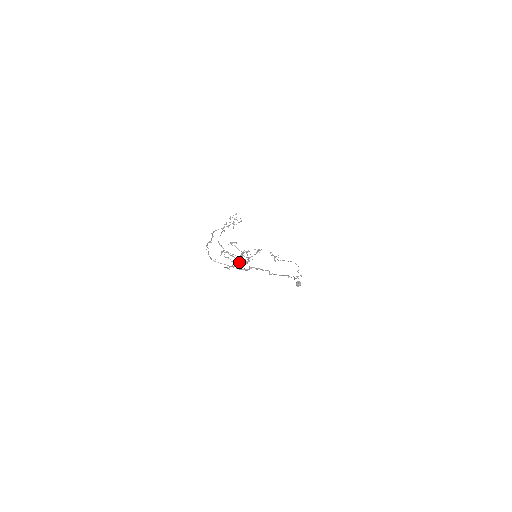
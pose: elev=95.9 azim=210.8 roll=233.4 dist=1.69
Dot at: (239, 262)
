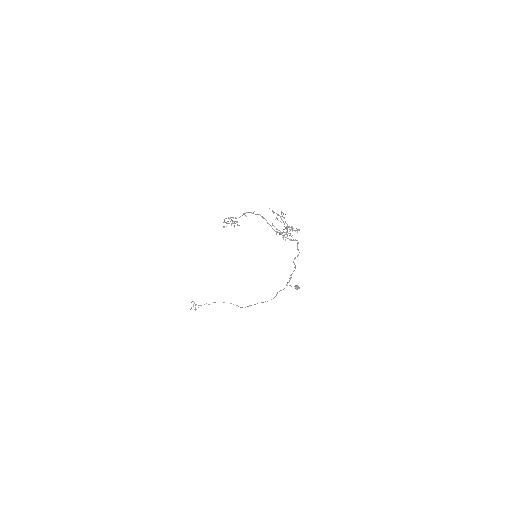
Dot at: (289, 229)
